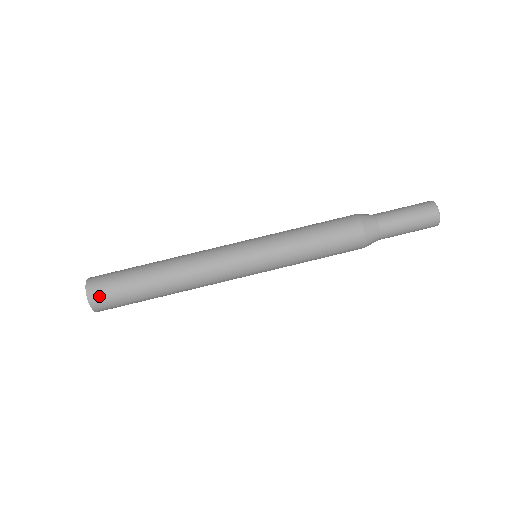
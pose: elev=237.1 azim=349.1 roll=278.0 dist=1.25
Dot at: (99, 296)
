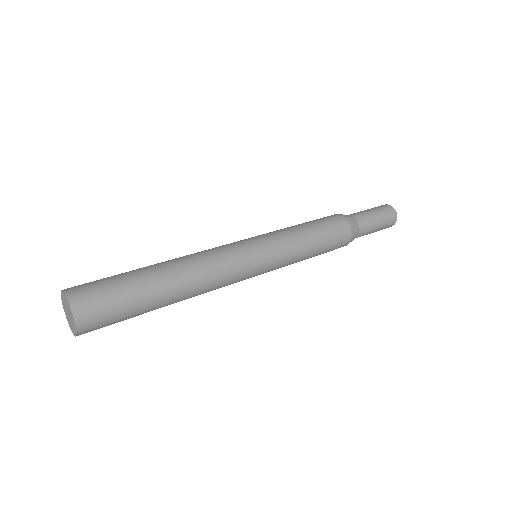
Dot at: (85, 298)
